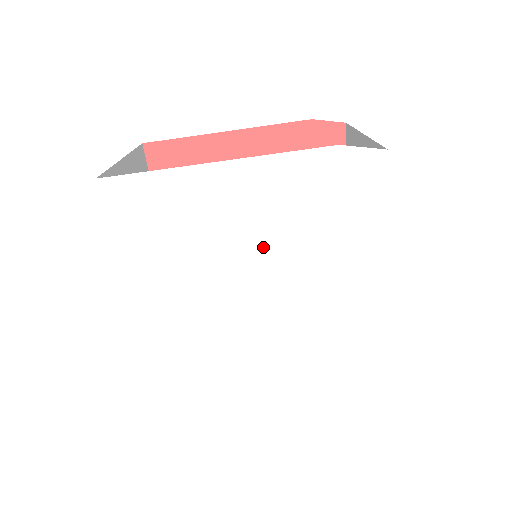
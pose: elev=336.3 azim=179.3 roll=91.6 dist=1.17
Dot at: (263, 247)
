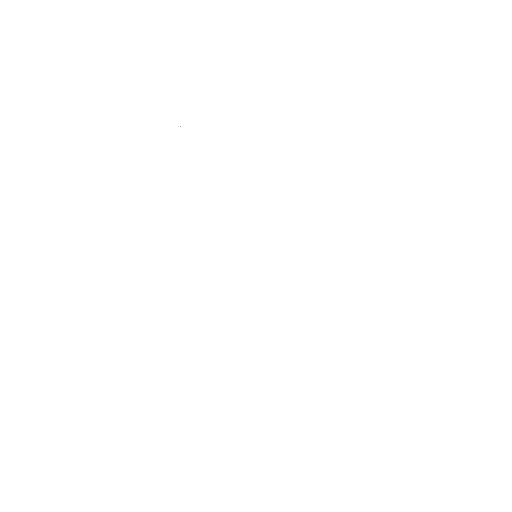
Dot at: (294, 222)
